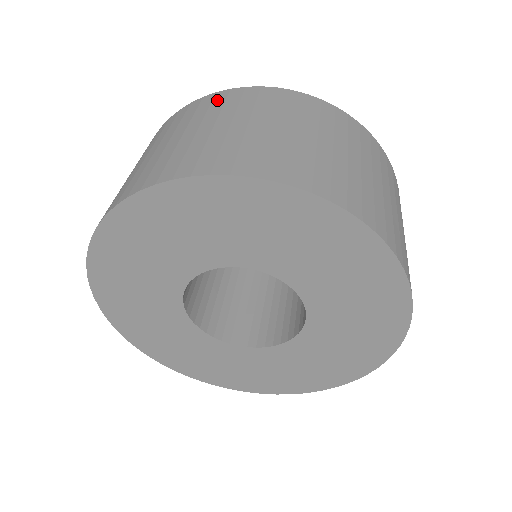
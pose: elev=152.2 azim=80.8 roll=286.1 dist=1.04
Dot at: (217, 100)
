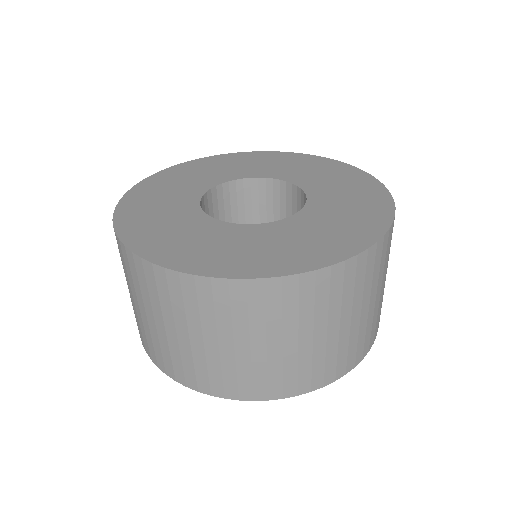
Dot at: (219, 299)
